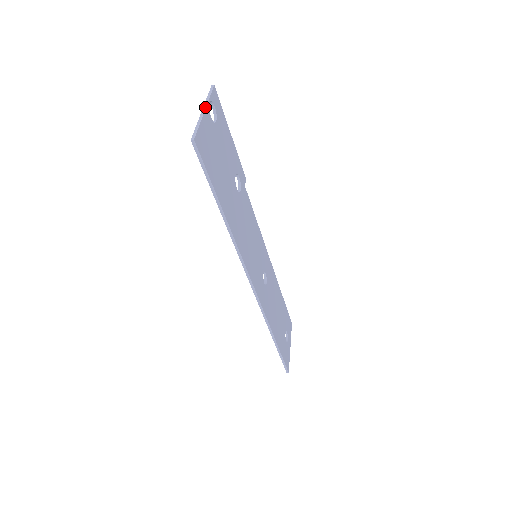
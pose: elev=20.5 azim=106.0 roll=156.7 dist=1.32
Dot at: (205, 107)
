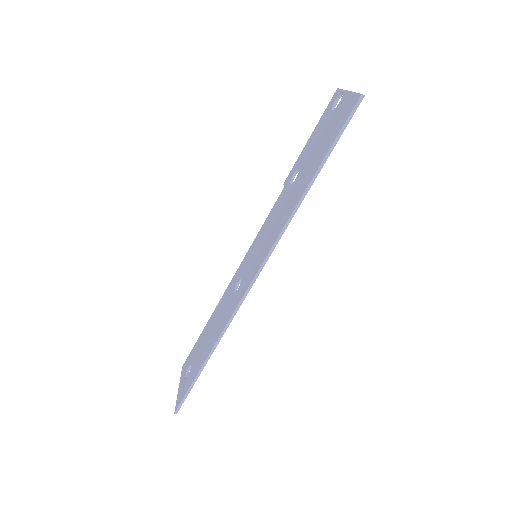
Dot at: occluded
